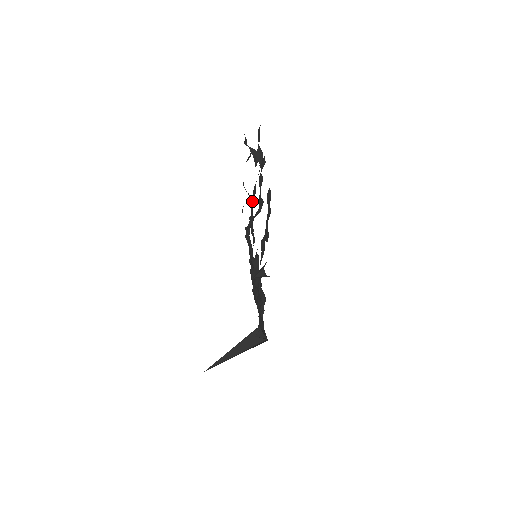
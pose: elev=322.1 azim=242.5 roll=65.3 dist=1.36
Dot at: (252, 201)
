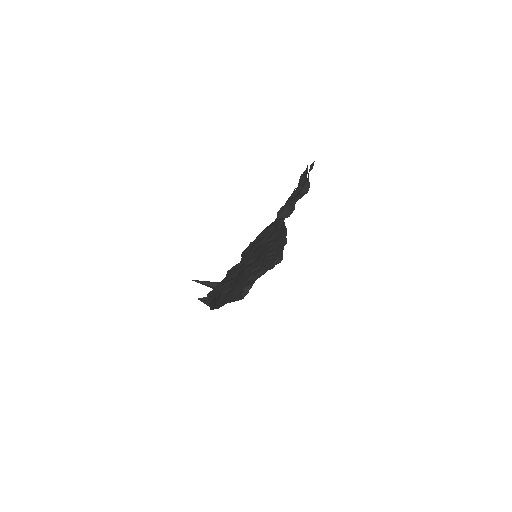
Dot at: occluded
